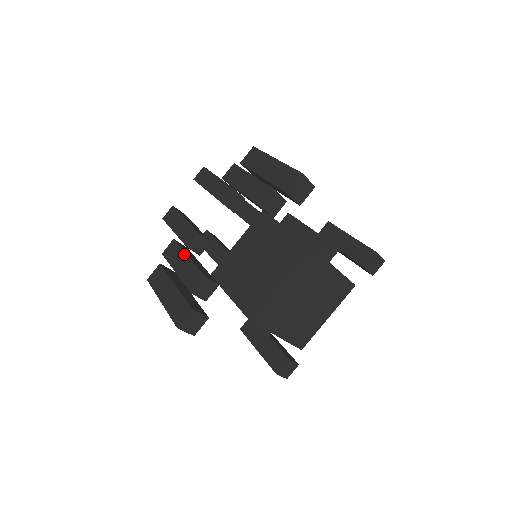
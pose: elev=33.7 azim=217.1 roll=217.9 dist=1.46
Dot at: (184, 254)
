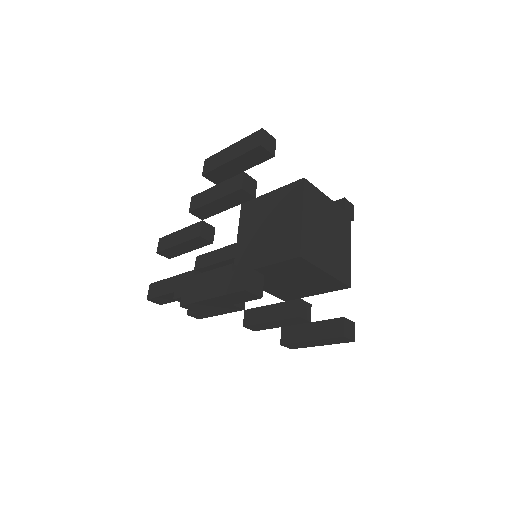
Dot at: (197, 275)
